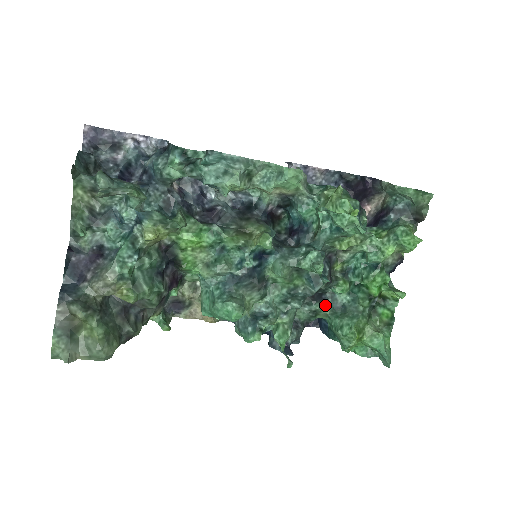
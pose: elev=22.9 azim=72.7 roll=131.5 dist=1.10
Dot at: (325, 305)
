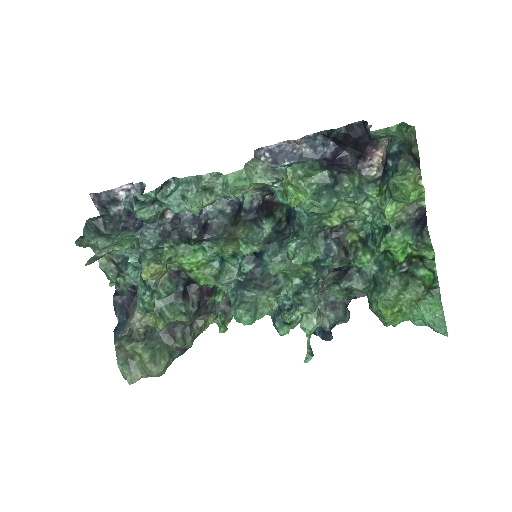
Dot at: (354, 281)
